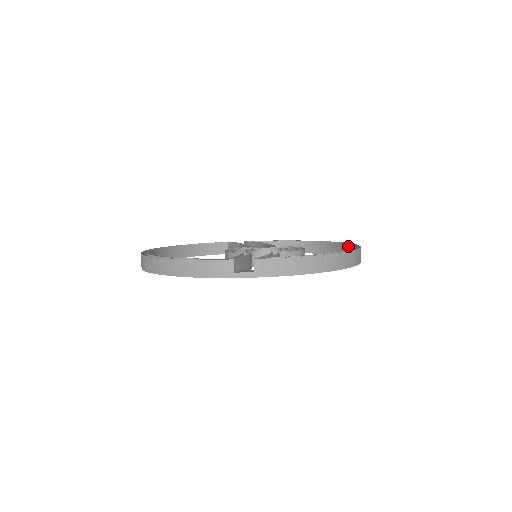
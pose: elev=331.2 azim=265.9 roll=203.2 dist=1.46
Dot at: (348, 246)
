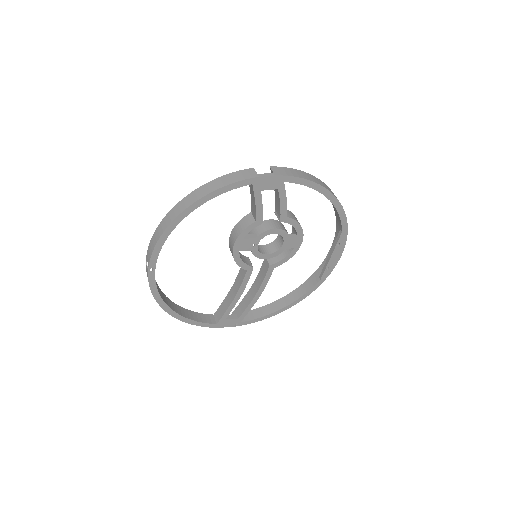
Dot at: occluded
